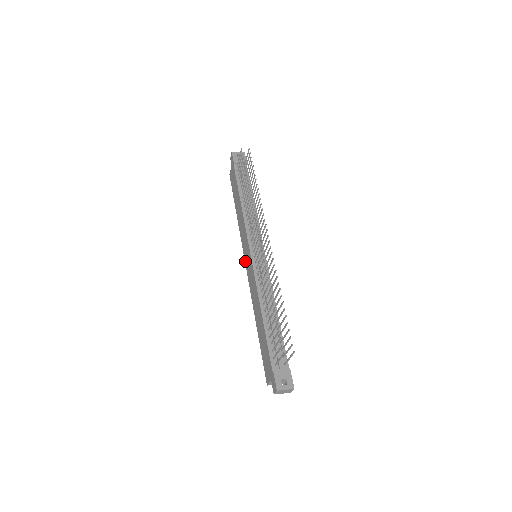
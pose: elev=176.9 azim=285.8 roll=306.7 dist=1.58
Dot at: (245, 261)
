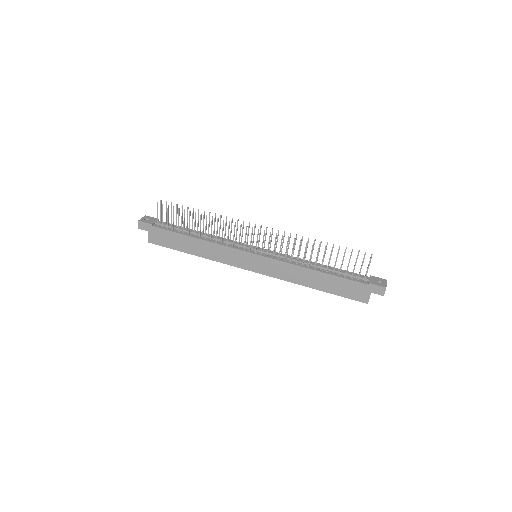
Dot at: (250, 269)
